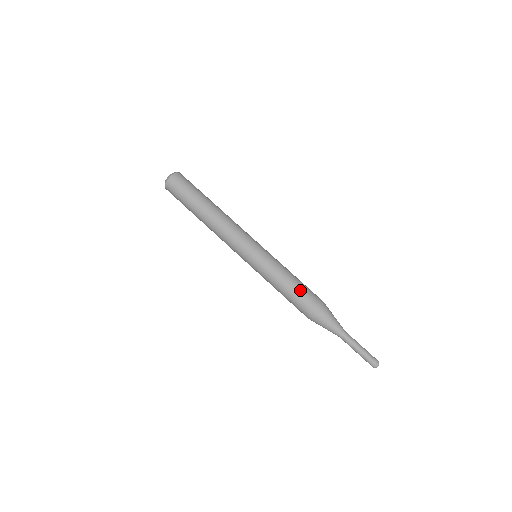
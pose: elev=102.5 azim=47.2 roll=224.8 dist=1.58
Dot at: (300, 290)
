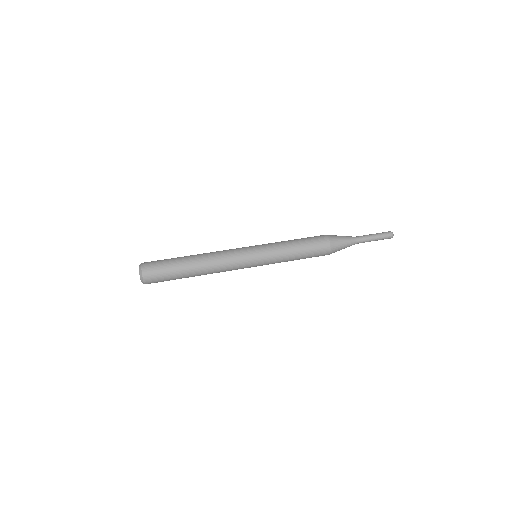
Dot at: (308, 244)
